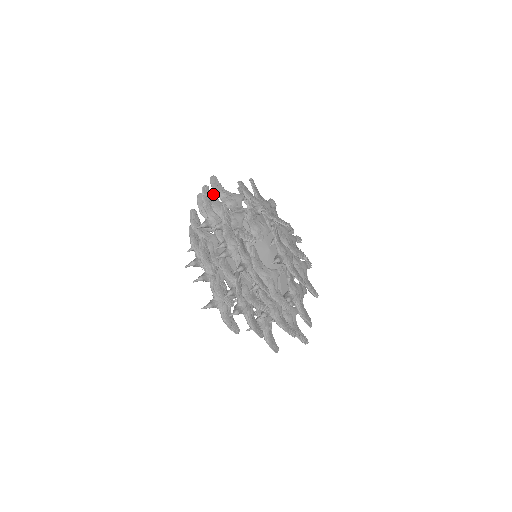
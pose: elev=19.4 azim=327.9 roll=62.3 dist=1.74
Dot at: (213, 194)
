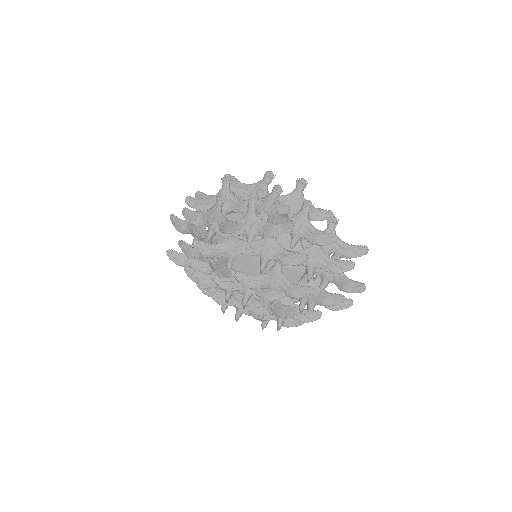
Dot at: (181, 244)
